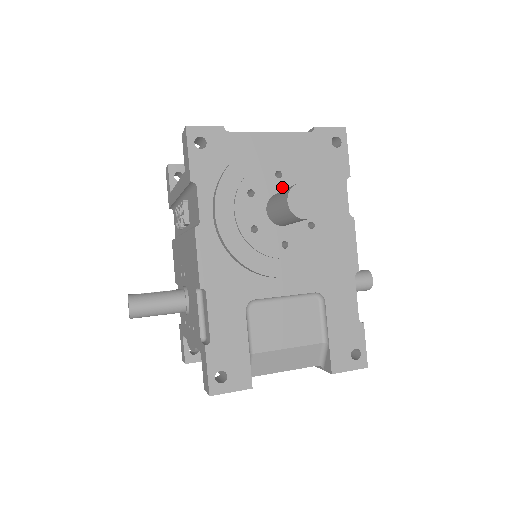
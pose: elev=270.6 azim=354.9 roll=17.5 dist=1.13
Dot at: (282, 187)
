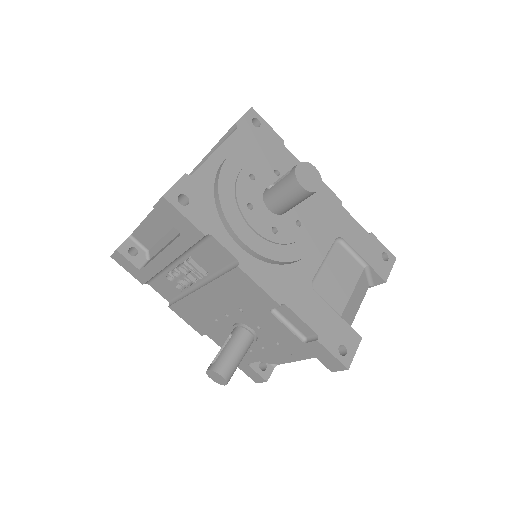
Dot at: (262, 184)
